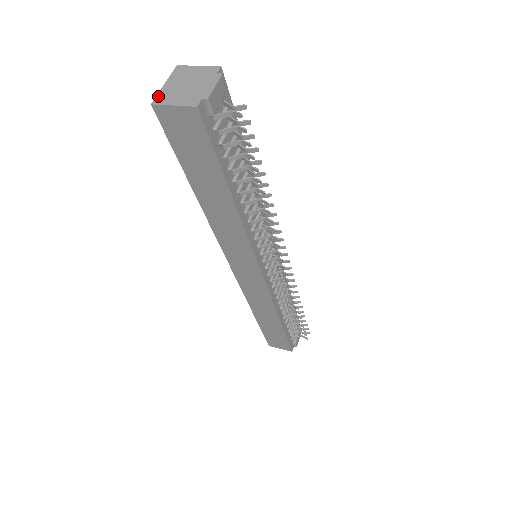
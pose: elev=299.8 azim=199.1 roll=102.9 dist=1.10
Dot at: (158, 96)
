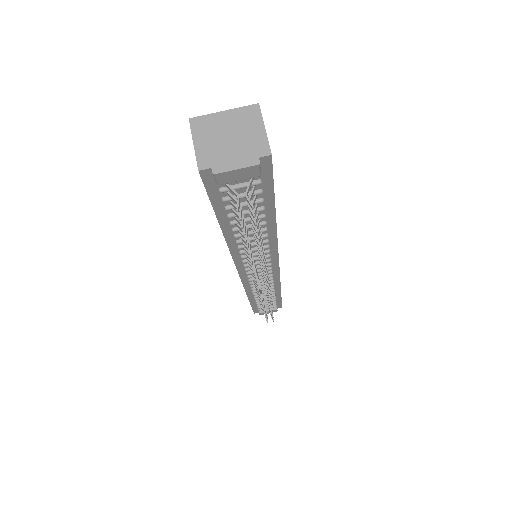
Dot at: (203, 117)
